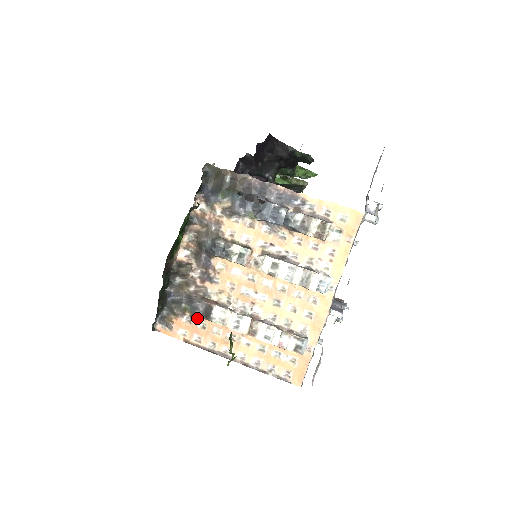
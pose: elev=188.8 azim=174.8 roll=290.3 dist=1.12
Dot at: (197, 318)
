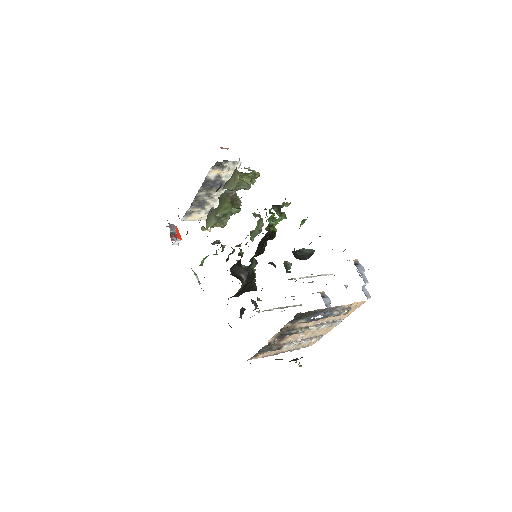
Dot at: (272, 351)
